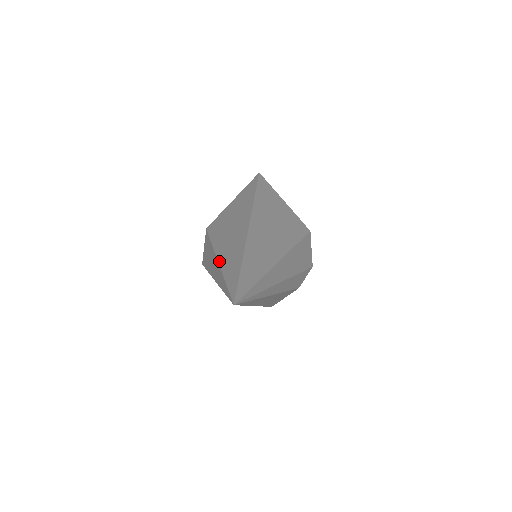
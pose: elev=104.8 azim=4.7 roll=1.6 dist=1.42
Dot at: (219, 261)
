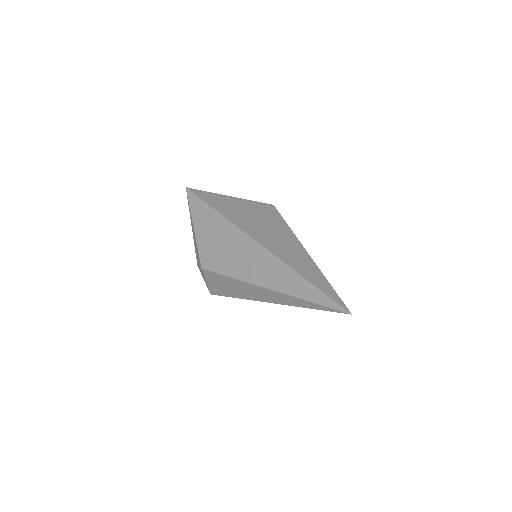
Dot at: (274, 290)
